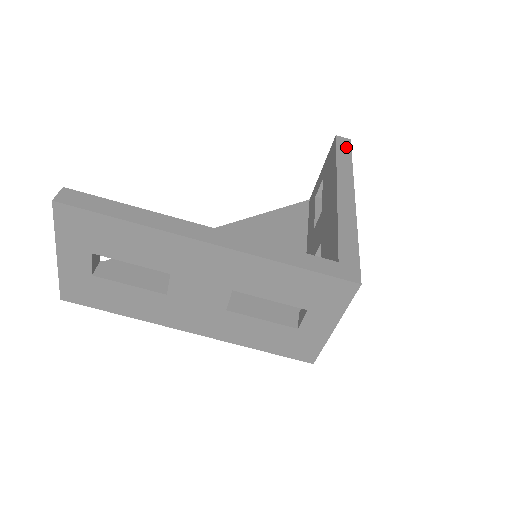
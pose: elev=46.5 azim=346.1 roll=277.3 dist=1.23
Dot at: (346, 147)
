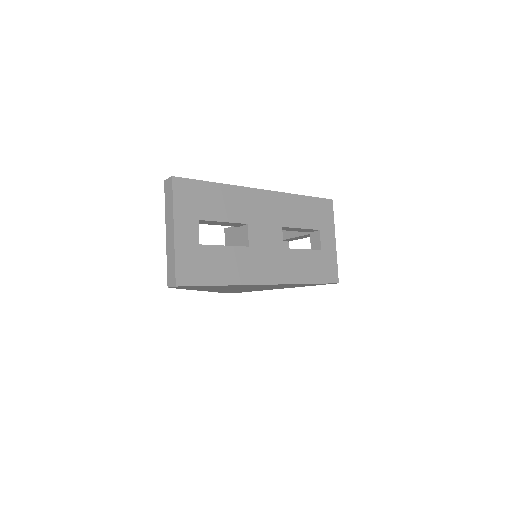
Dot at: occluded
